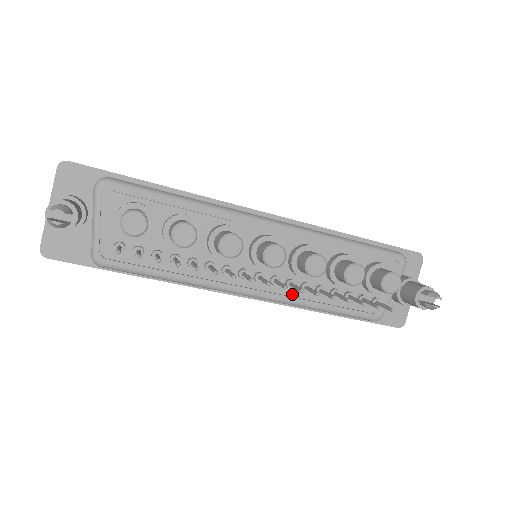
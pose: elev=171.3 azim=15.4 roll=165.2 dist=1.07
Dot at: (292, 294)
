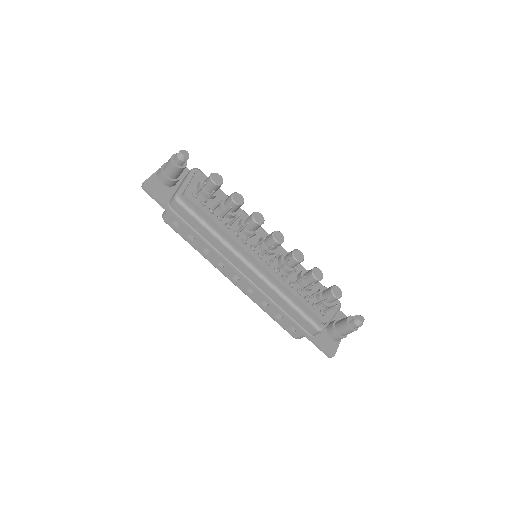
Dot at: (276, 277)
